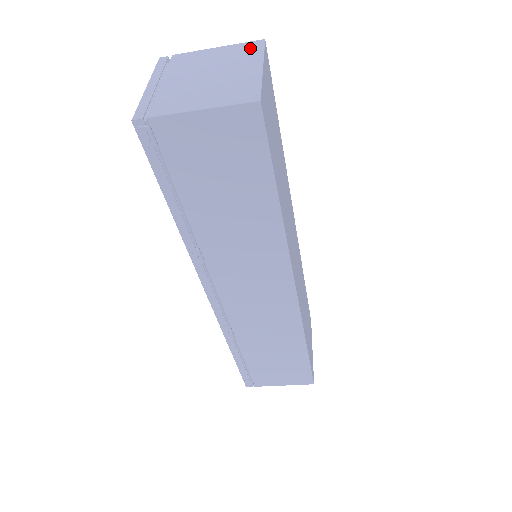
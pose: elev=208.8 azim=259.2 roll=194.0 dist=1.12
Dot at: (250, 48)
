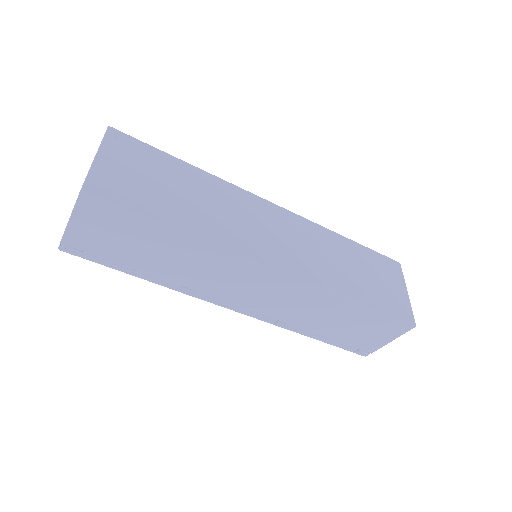
Dot at: occluded
